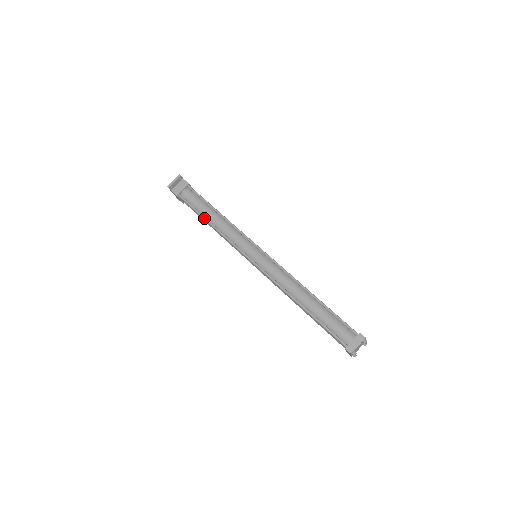
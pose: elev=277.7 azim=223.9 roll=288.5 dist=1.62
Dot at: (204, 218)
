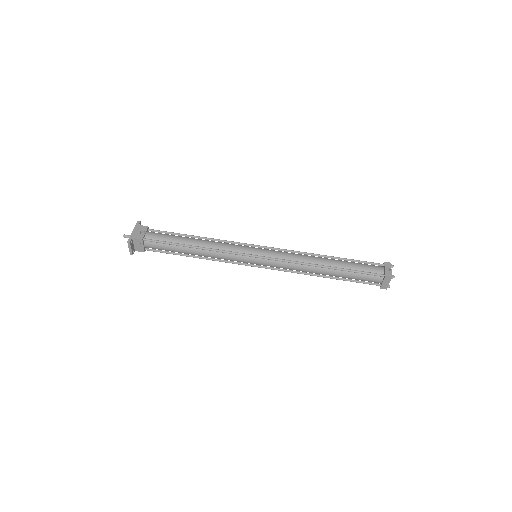
Dot at: occluded
